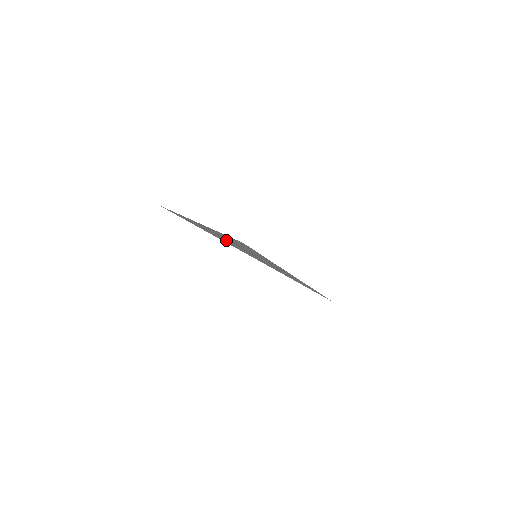
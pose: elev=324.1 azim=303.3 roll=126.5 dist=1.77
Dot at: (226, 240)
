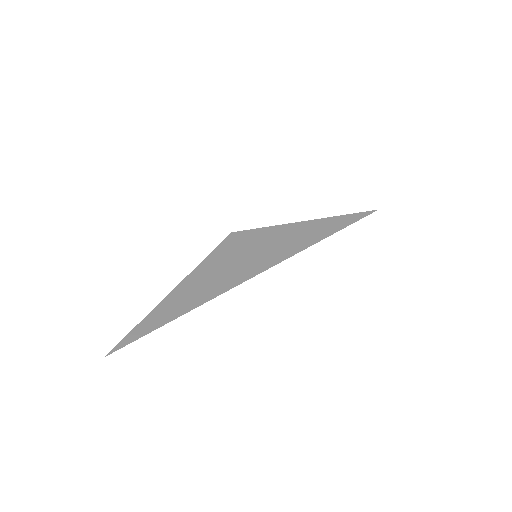
Dot at: (209, 286)
